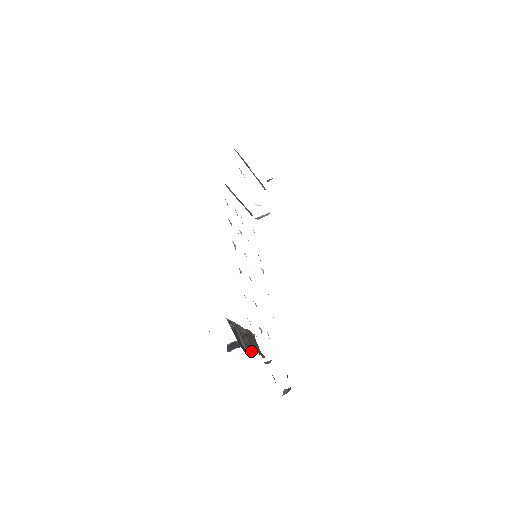
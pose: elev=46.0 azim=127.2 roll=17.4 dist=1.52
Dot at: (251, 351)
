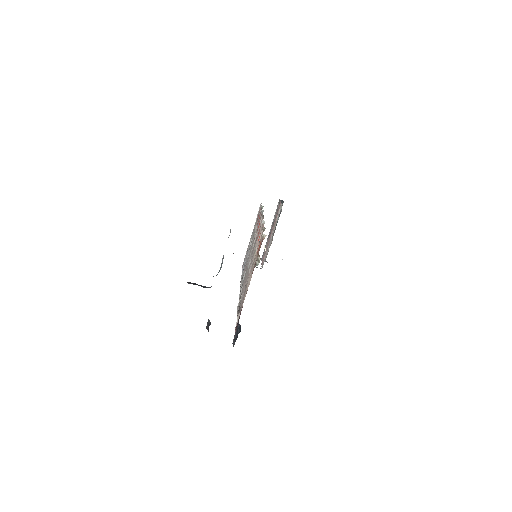
Dot at: occluded
